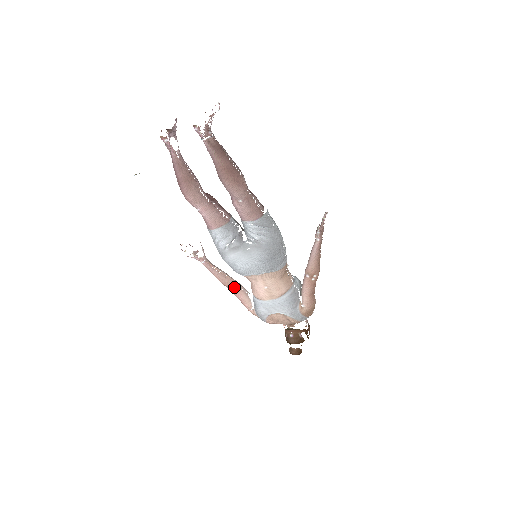
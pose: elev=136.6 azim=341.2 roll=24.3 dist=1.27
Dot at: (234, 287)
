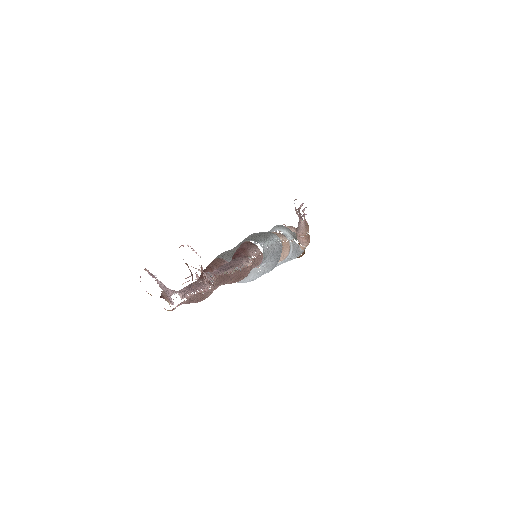
Dot at: occluded
